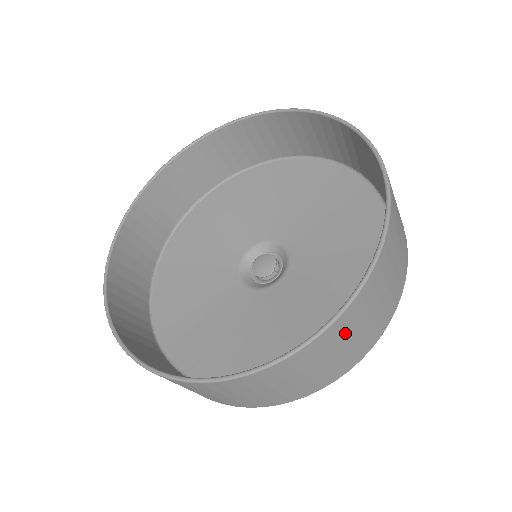
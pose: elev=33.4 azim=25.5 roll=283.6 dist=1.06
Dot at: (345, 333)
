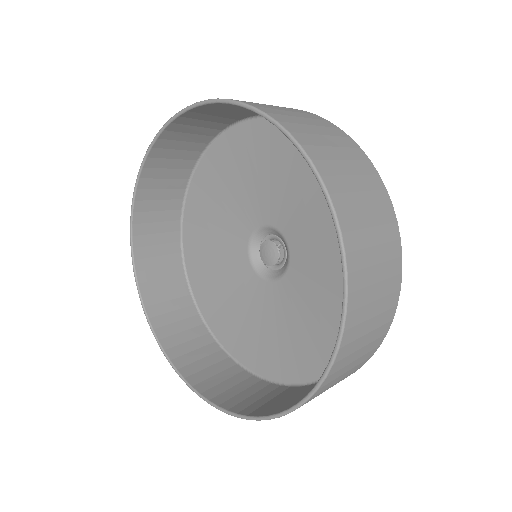
Dot at: occluded
